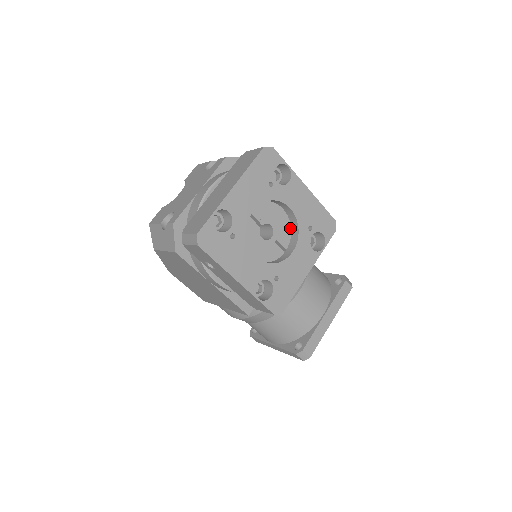
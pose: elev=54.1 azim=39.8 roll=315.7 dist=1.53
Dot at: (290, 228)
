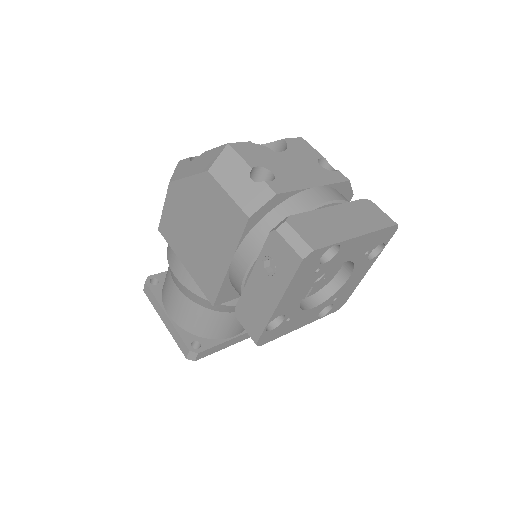
Dot at: (325, 284)
